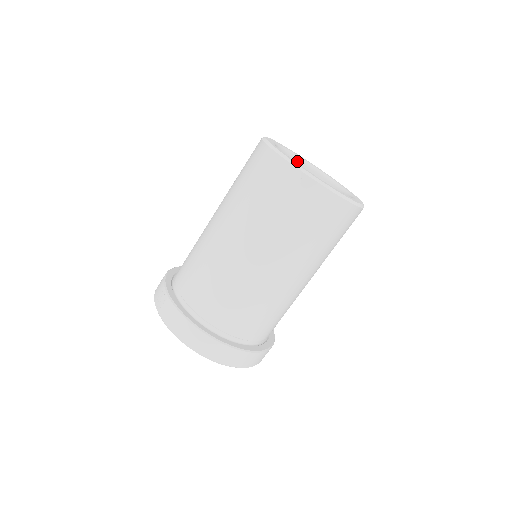
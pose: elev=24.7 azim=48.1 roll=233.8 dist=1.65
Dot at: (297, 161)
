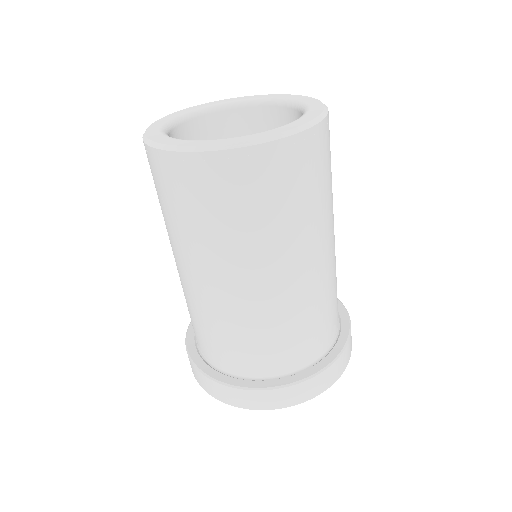
Dot at: (257, 107)
